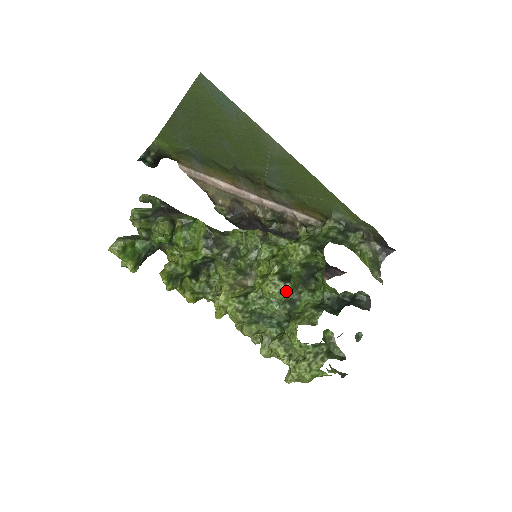
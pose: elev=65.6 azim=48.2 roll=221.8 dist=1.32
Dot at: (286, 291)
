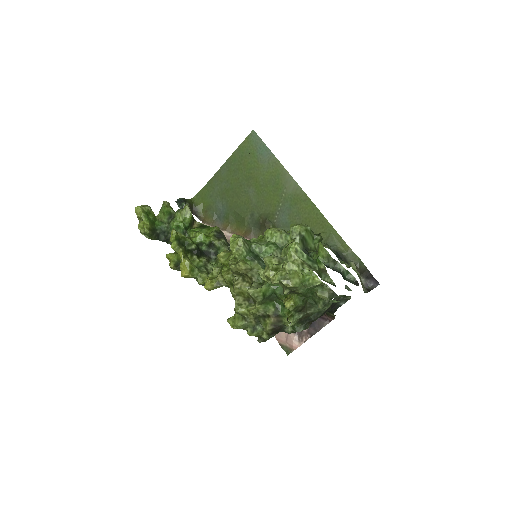
Dot at: (286, 237)
